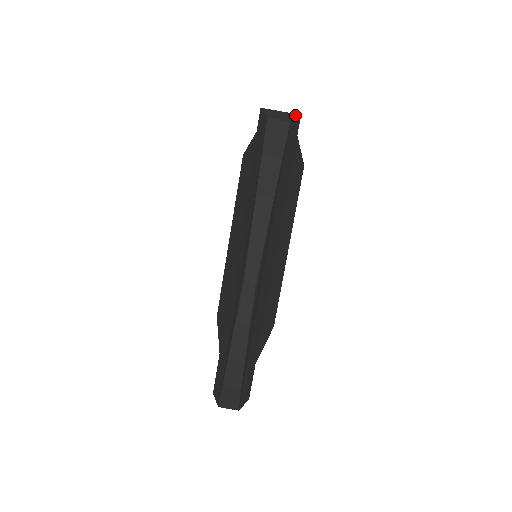
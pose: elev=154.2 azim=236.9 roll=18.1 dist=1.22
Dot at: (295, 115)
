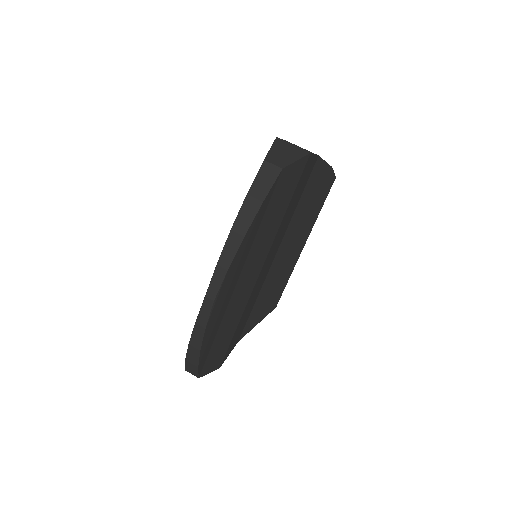
Dot at: (302, 154)
